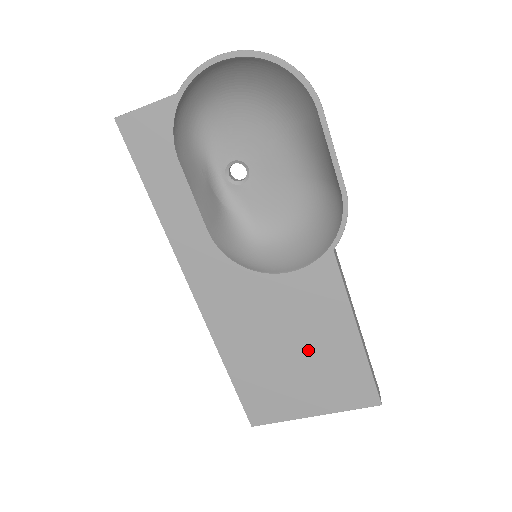
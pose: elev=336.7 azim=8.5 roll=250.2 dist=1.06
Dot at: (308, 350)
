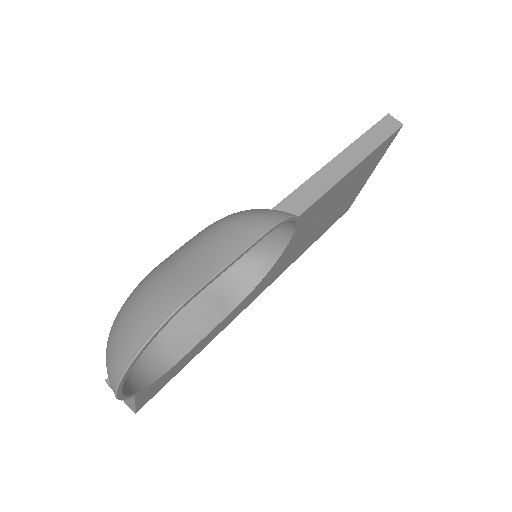
Dot at: (339, 198)
